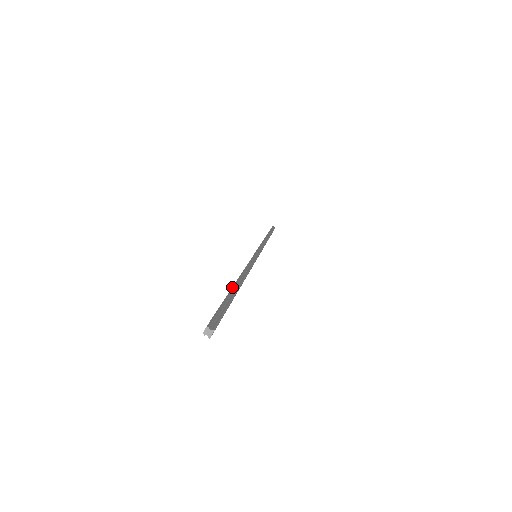
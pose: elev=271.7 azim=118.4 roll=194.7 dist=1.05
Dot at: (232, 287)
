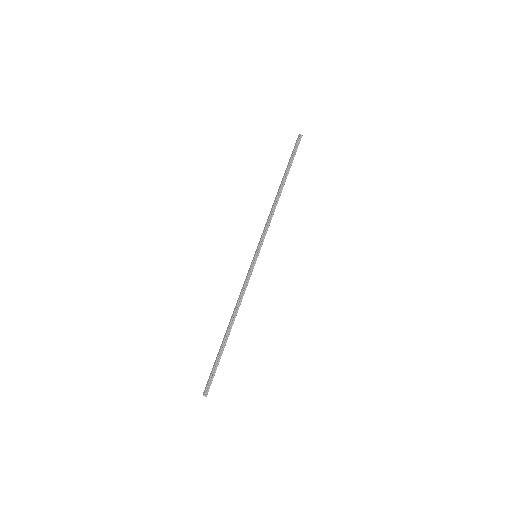
Dot at: (224, 339)
